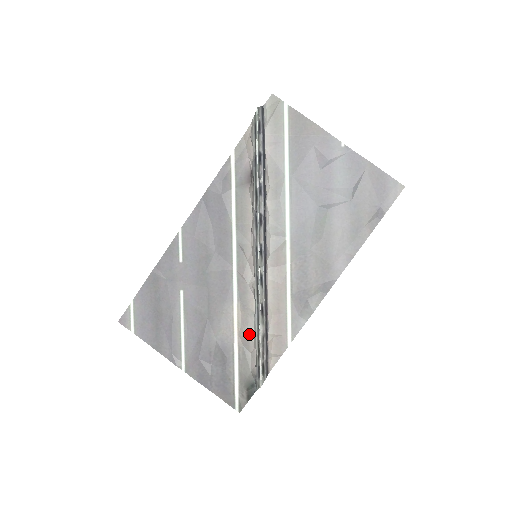
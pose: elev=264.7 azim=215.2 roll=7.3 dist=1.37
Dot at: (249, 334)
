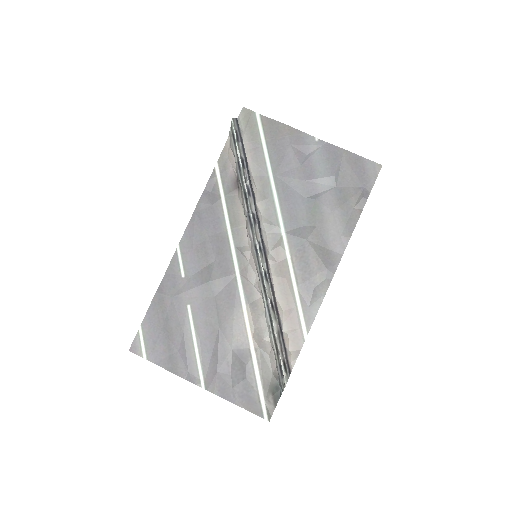
Dot at: (264, 335)
